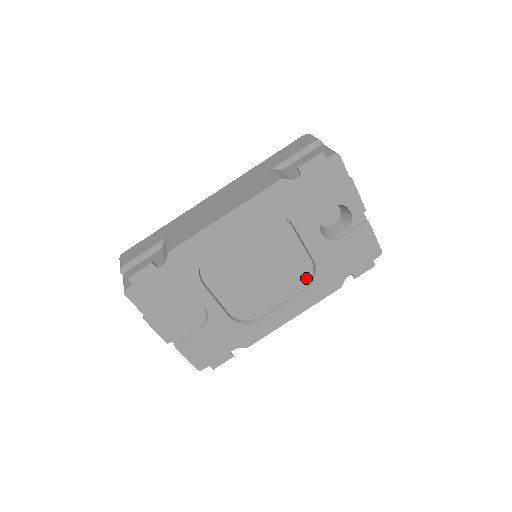
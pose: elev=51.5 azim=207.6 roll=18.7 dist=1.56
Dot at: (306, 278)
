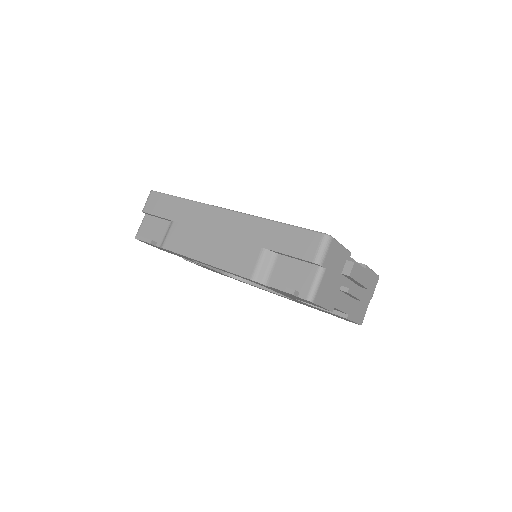
Dot at: occluded
